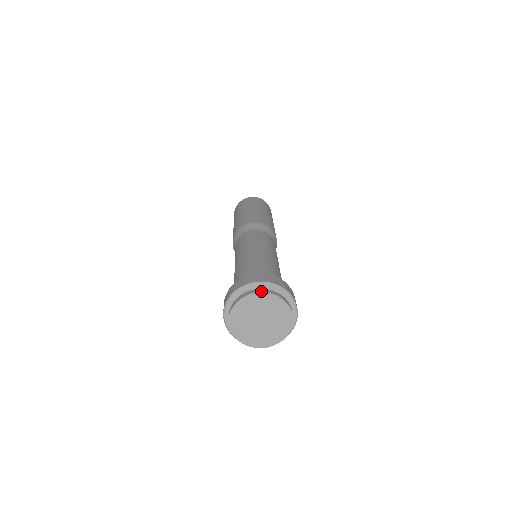
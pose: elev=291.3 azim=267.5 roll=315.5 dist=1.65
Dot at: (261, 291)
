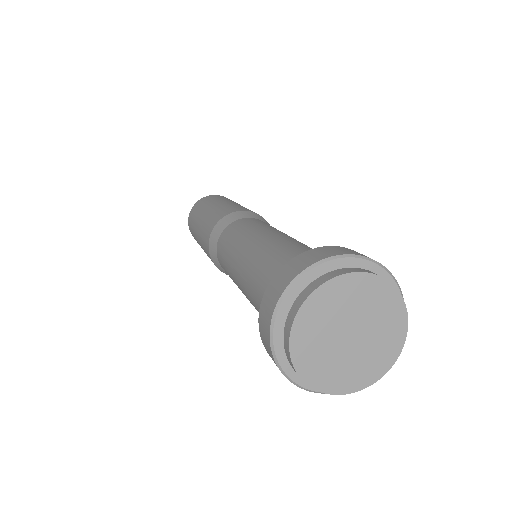
Dot at: (351, 270)
